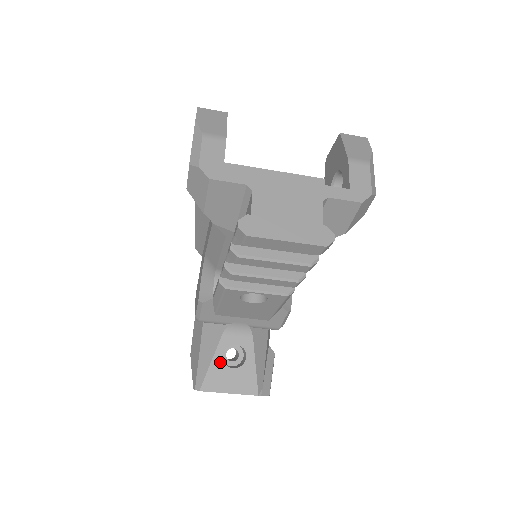
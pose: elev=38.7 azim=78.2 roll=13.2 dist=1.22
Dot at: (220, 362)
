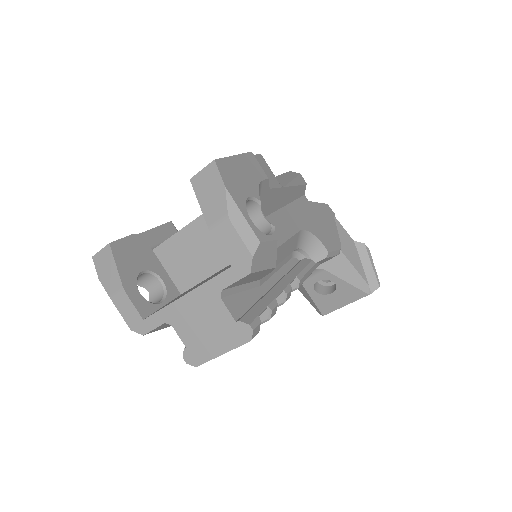
Dot at: (318, 296)
